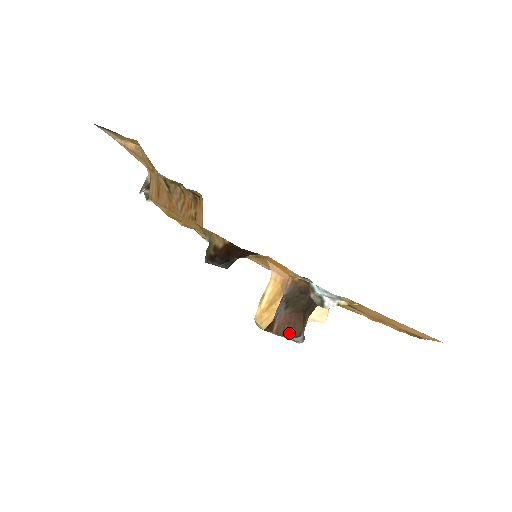
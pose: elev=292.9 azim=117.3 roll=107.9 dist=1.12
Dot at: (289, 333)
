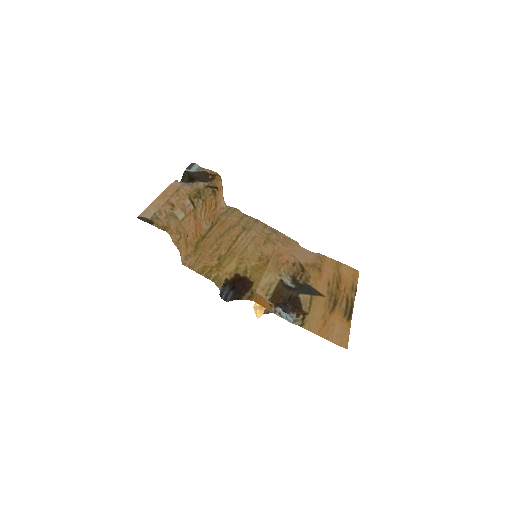
Dot at: occluded
